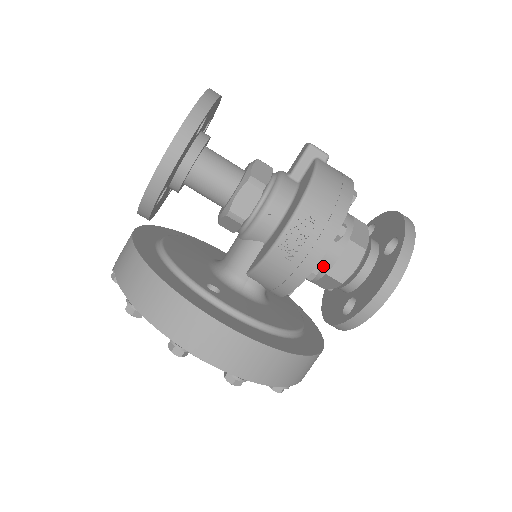
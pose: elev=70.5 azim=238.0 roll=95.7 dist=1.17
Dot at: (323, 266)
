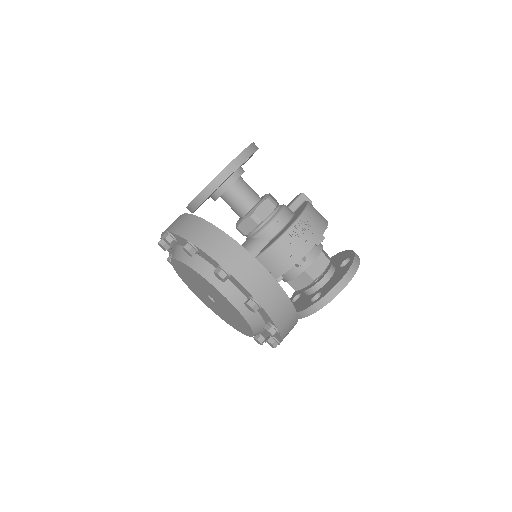
Dot at: (304, 264)
